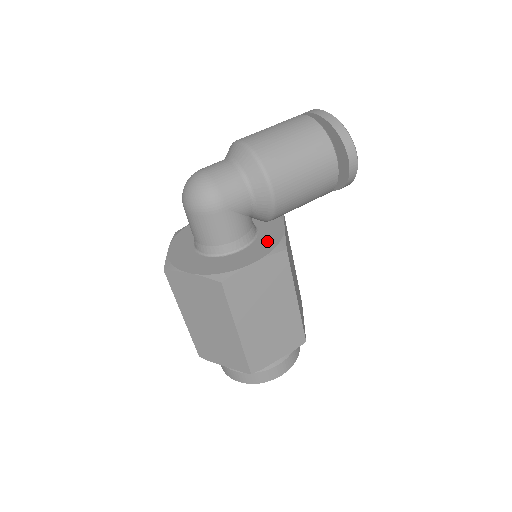
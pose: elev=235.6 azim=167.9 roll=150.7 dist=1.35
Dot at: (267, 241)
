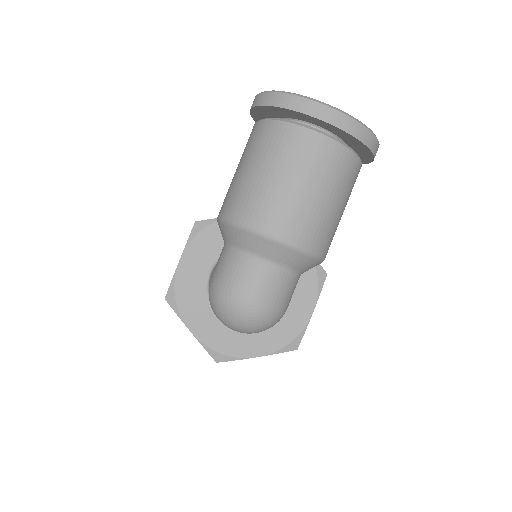
Dot at: (302, 274)
